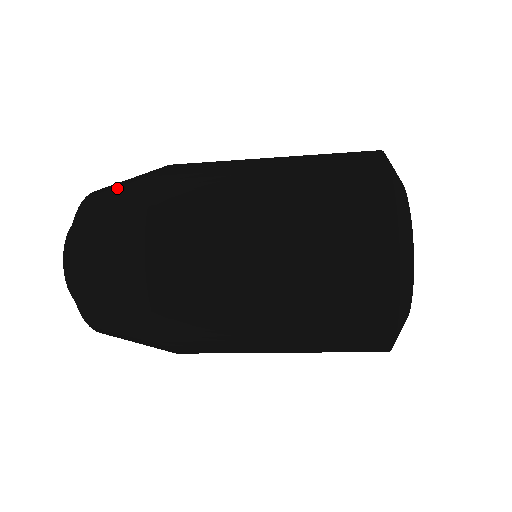
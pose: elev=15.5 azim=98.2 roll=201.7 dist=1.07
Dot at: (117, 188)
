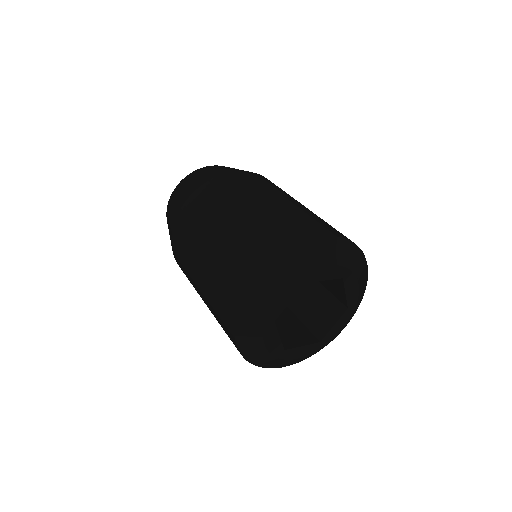
Dot at: (179, 194)
